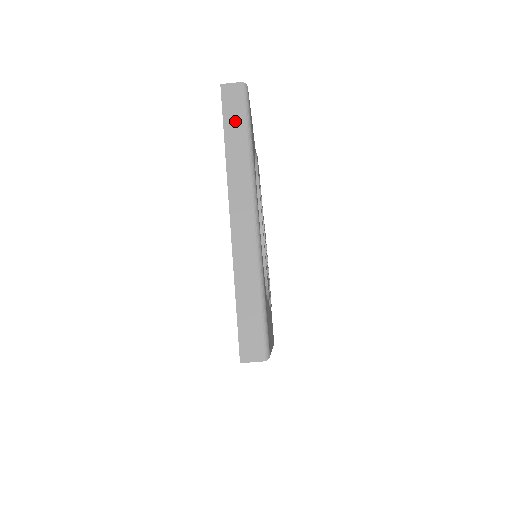
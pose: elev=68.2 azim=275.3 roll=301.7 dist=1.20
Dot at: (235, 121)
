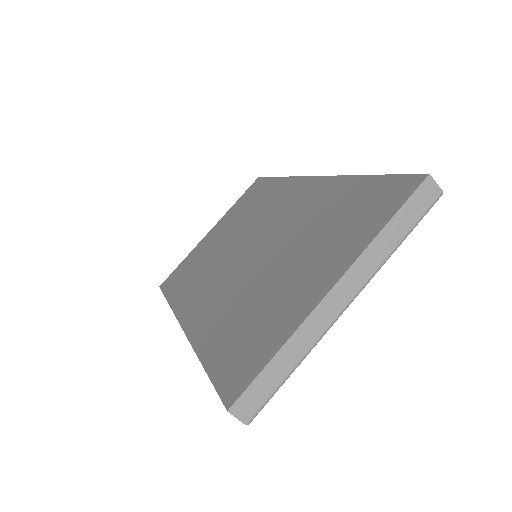
Dot at: (409, 216)
